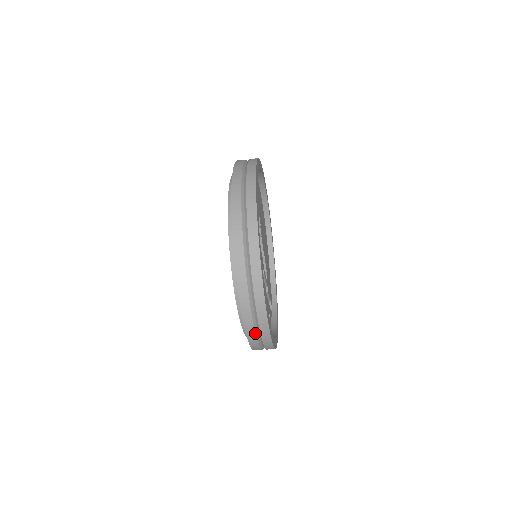
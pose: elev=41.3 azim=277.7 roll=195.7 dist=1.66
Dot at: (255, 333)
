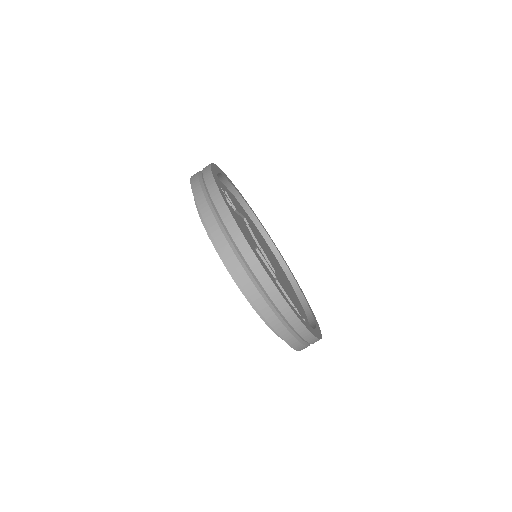
Dot at: (237, 258)
